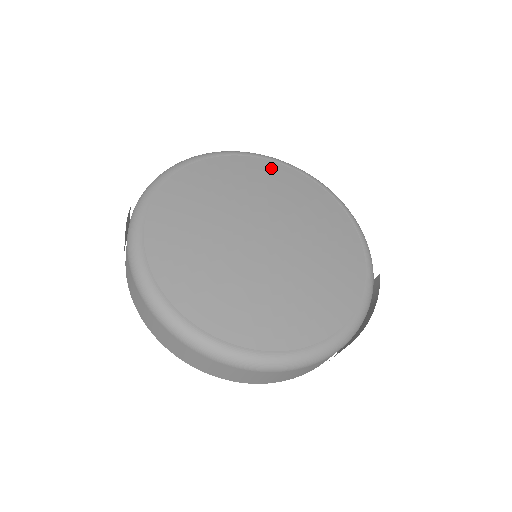
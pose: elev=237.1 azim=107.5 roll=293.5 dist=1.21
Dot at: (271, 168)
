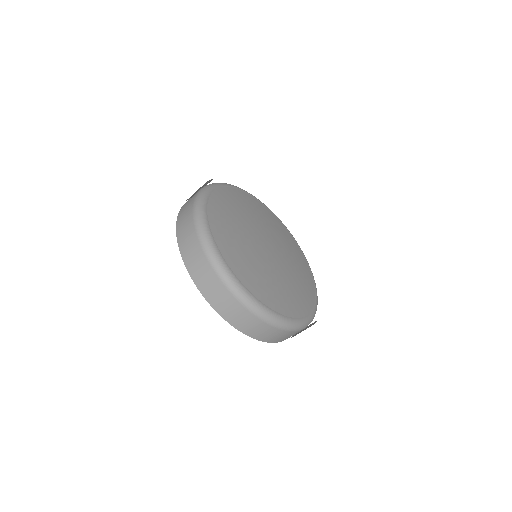
Dot at: (287, 233)
